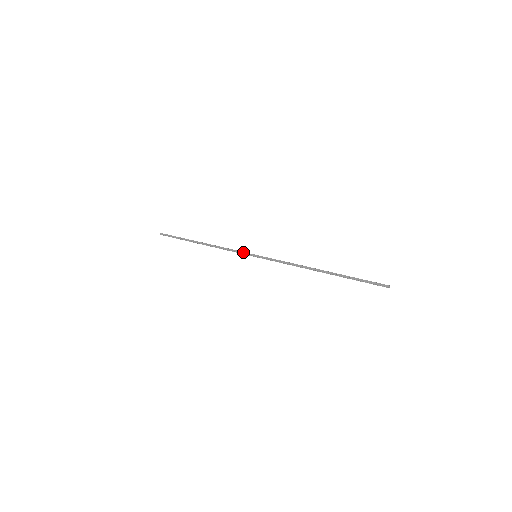
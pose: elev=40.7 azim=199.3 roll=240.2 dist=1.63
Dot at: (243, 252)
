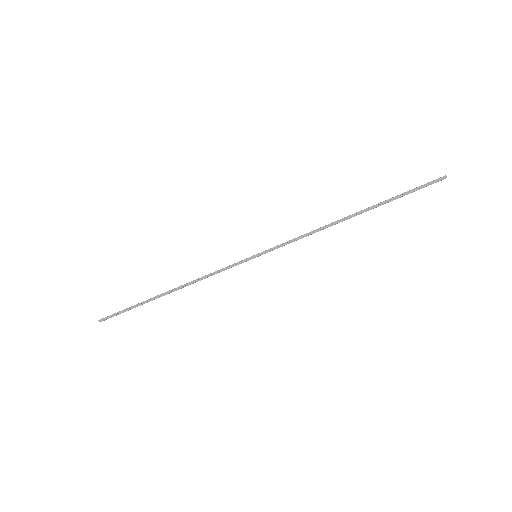
Dot at: (235, 264)
